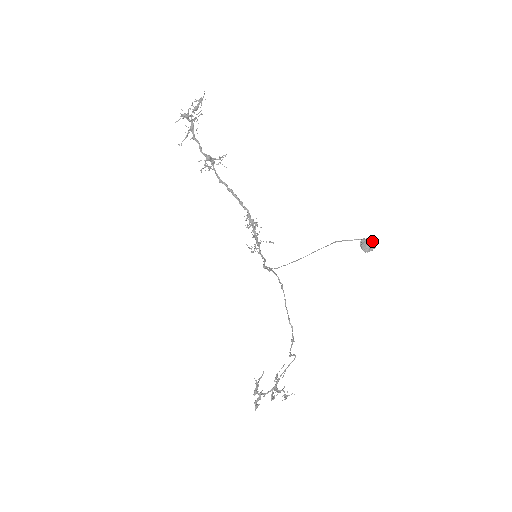
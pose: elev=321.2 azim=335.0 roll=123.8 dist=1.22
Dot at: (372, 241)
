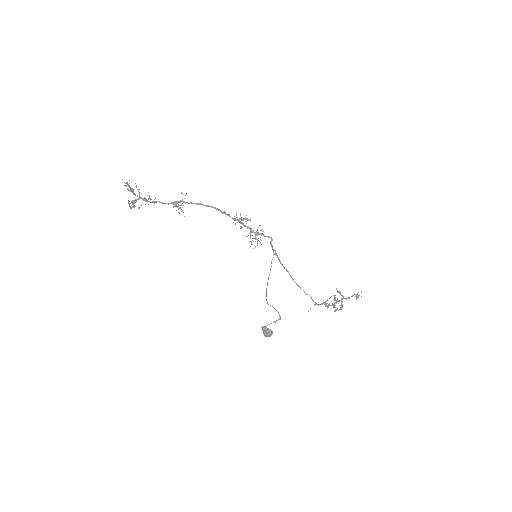
Dot at: (265, 333)
